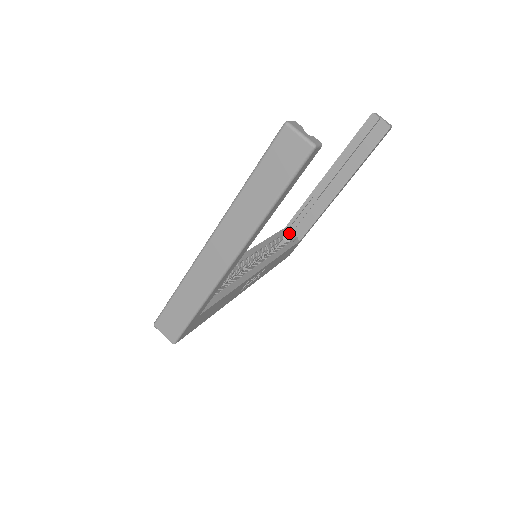
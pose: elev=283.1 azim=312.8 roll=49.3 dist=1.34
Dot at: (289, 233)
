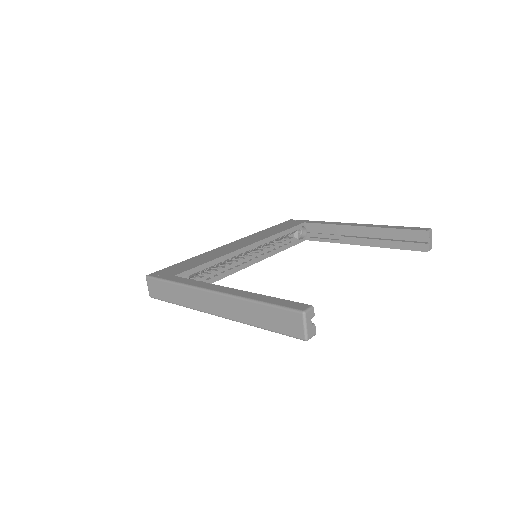
Dot at: (304, 227)
